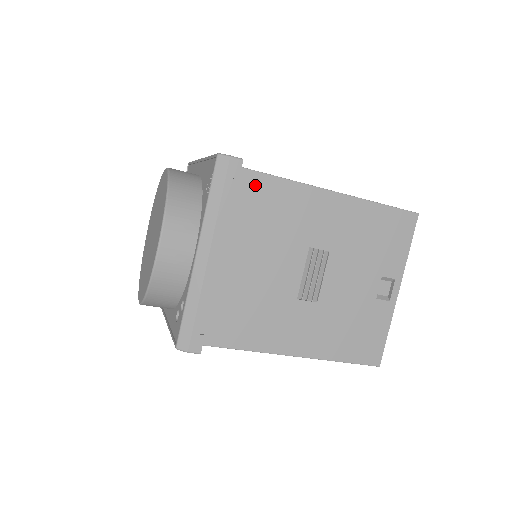
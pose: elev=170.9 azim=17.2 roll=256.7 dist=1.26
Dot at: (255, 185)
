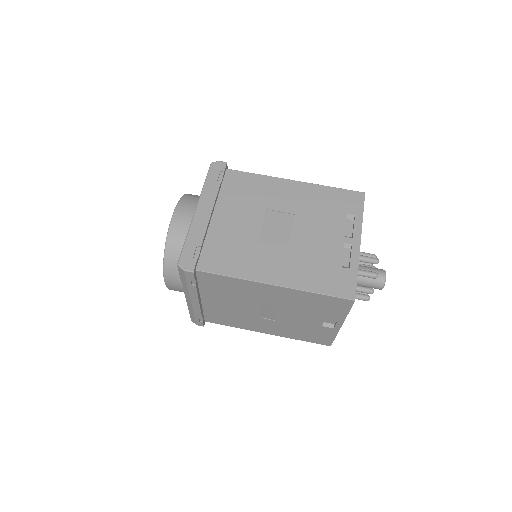
Dot at: (210, 277)
